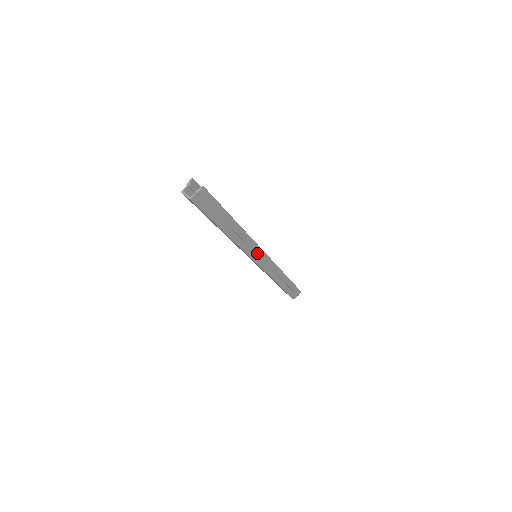
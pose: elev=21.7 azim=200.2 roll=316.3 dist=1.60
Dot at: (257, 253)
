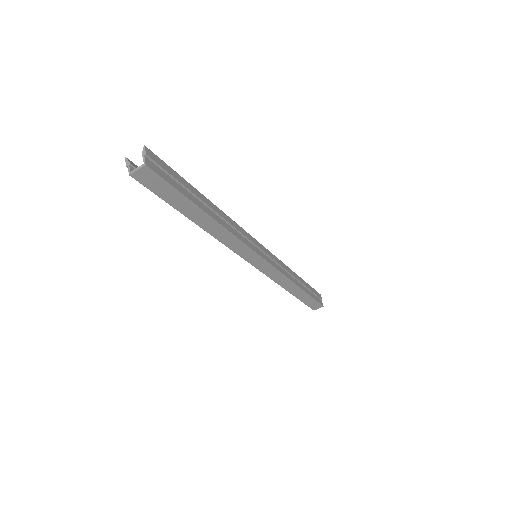
Dot at: (254, 244)
